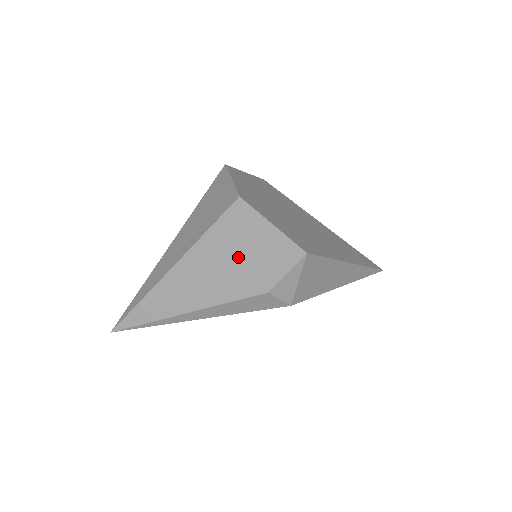
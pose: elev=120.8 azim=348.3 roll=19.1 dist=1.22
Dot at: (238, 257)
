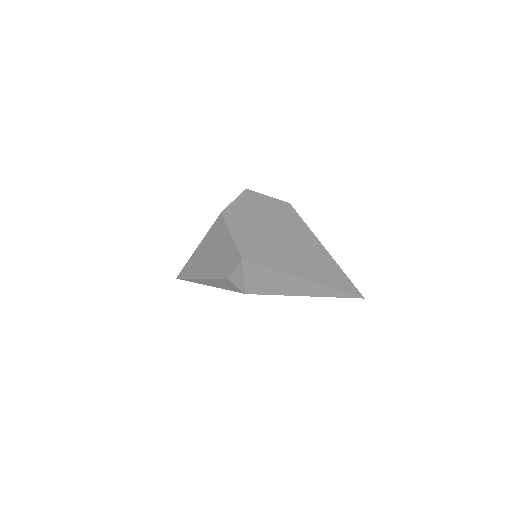
Dot at: (218, 251)
